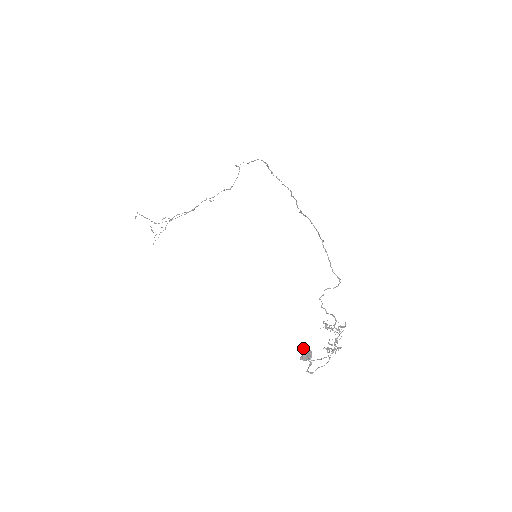
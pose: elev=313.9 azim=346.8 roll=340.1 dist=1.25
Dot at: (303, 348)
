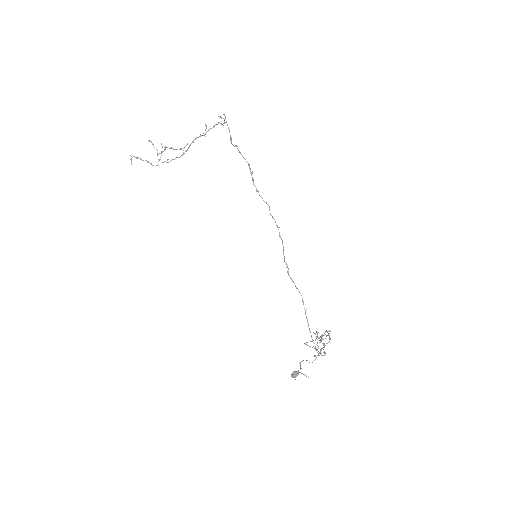
Dot at: (292, 374)
